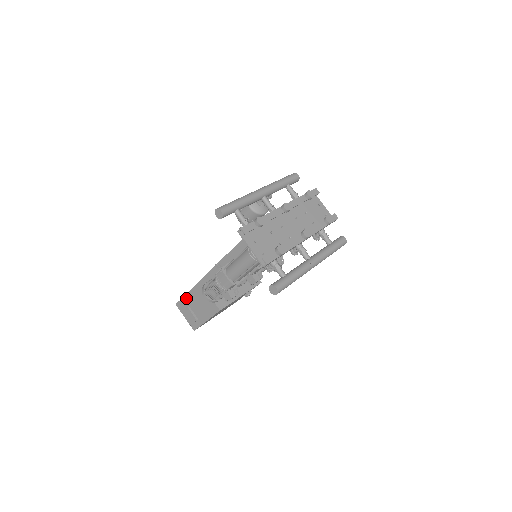
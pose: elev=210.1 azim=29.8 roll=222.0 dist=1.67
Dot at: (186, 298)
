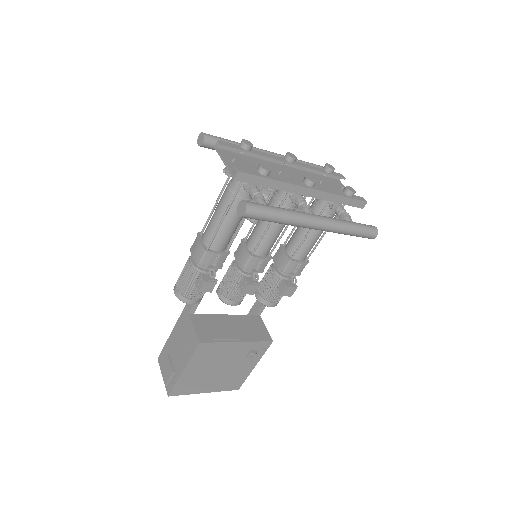
Dot at: (169, 341)
